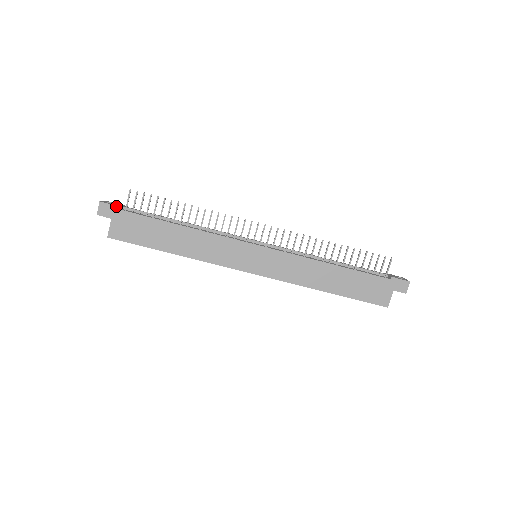
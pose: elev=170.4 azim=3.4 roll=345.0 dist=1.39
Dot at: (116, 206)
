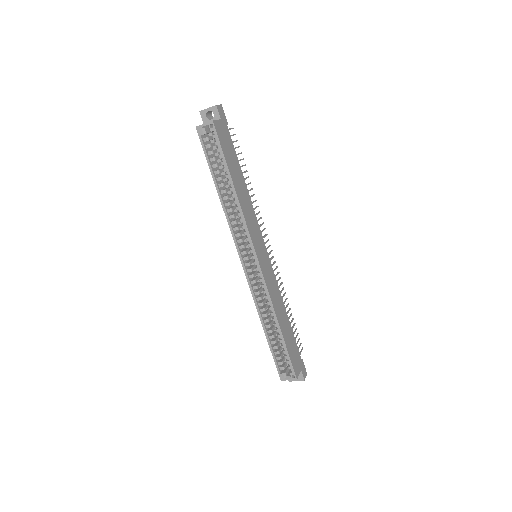
Dot at: (226, 120)
